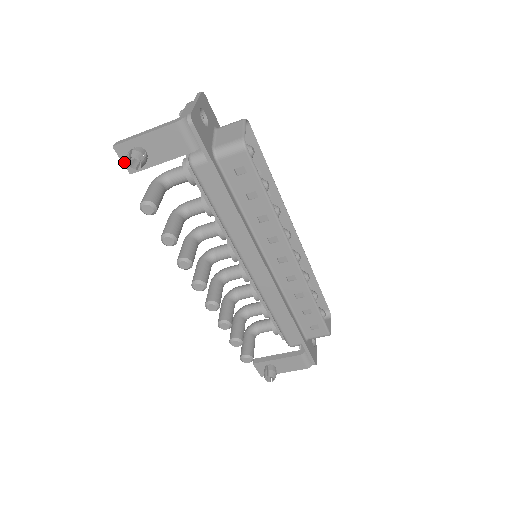
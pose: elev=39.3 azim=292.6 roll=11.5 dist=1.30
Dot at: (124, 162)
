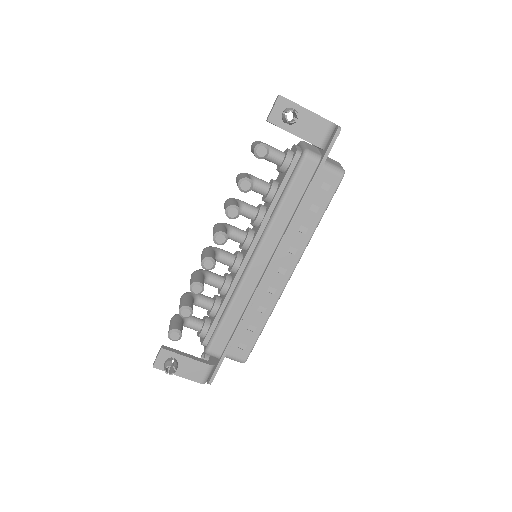
Dot at: (273, 110)
